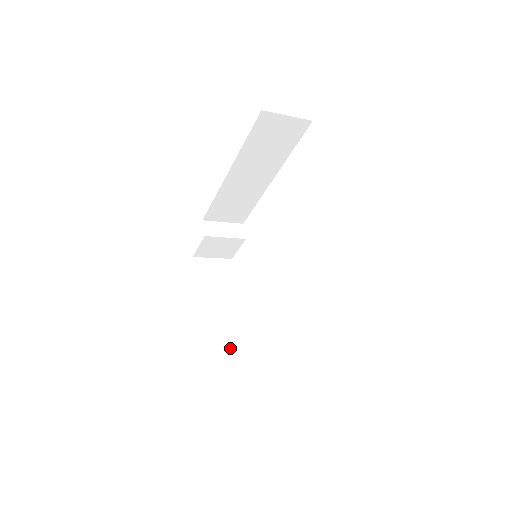
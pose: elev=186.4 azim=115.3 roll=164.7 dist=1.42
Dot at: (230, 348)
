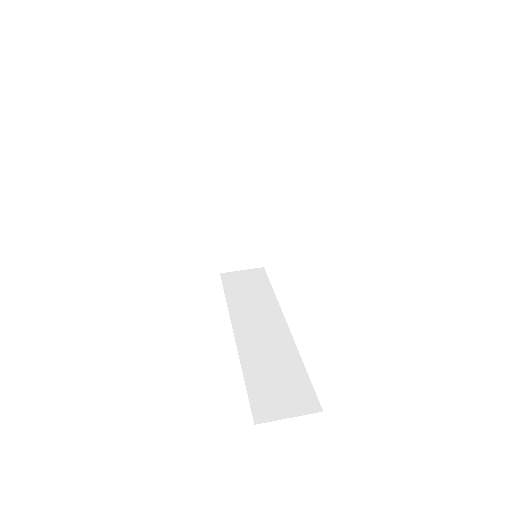
Dot at: (245, 253)
